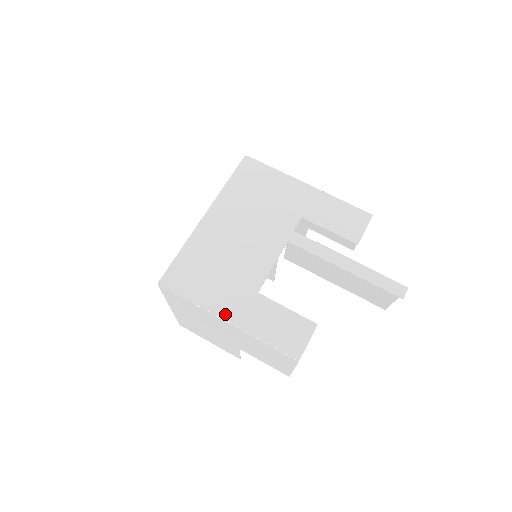
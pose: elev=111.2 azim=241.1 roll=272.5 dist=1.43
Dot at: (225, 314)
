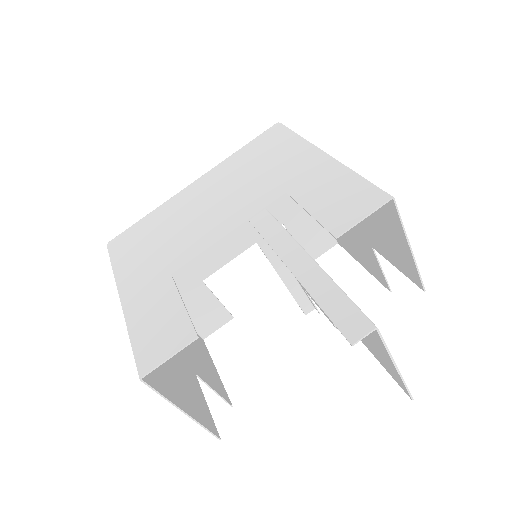
Dot at: (125, 289)
